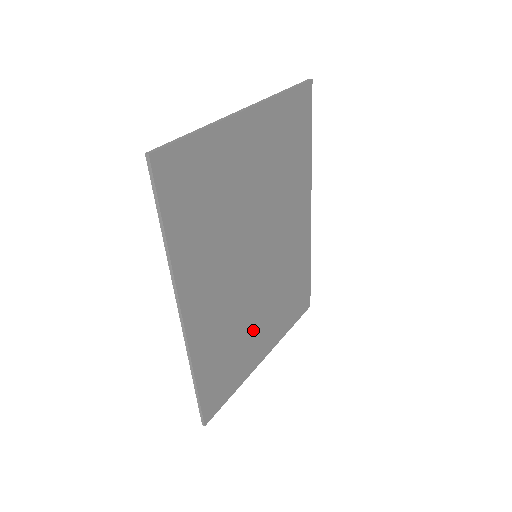
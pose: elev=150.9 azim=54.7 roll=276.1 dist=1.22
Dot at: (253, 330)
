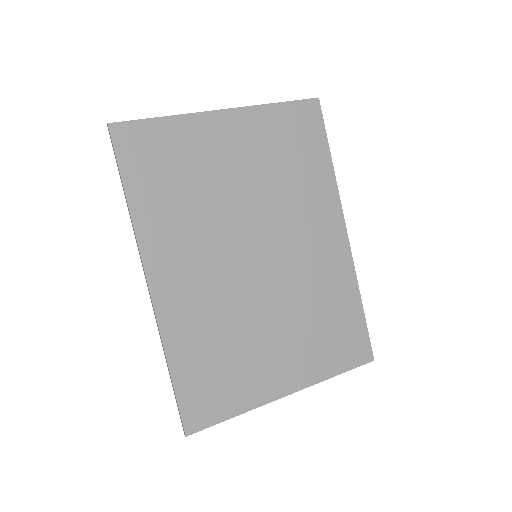
Dot at: (261, 345)
